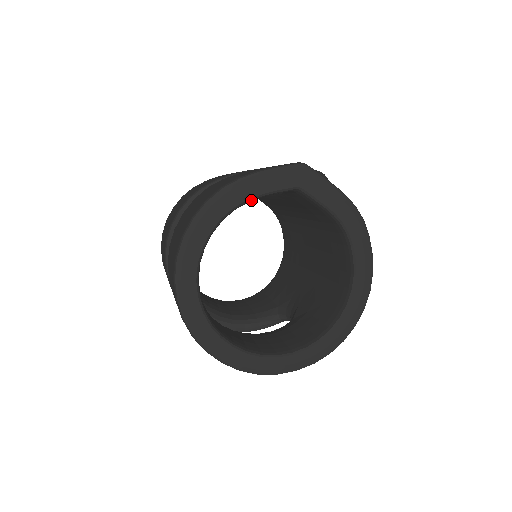
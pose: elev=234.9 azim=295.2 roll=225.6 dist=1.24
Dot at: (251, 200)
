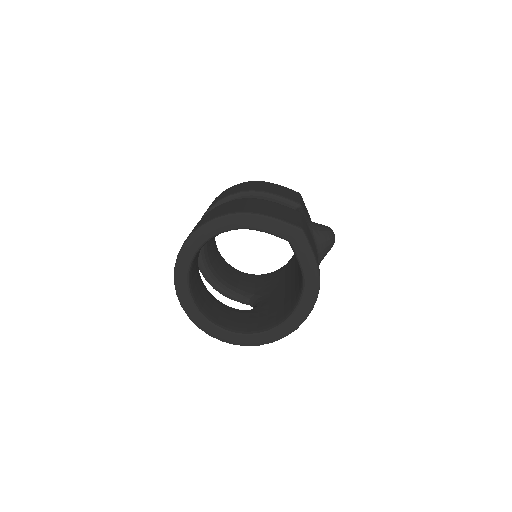
Dot at: (256, 230)
